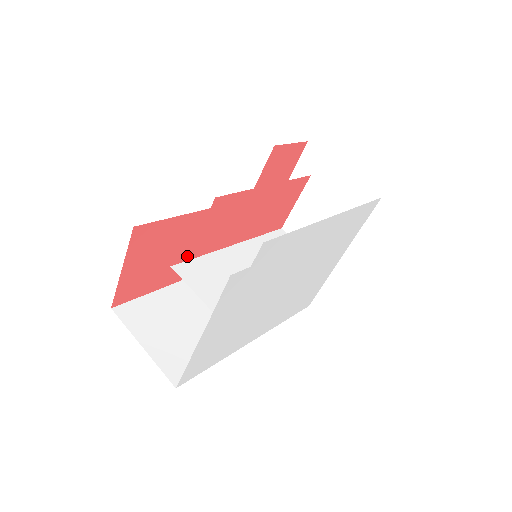
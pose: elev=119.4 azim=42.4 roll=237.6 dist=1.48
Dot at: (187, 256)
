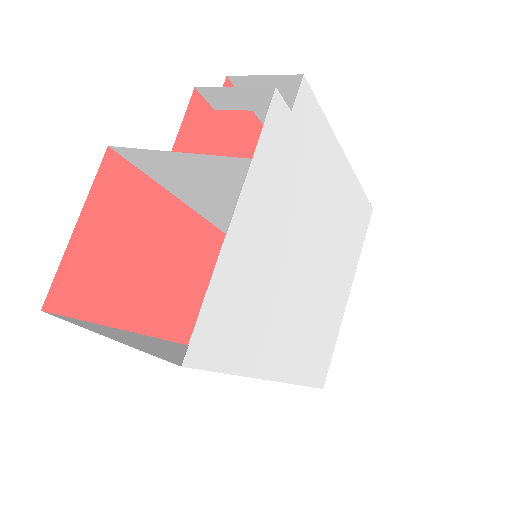
Dot at: occluded
